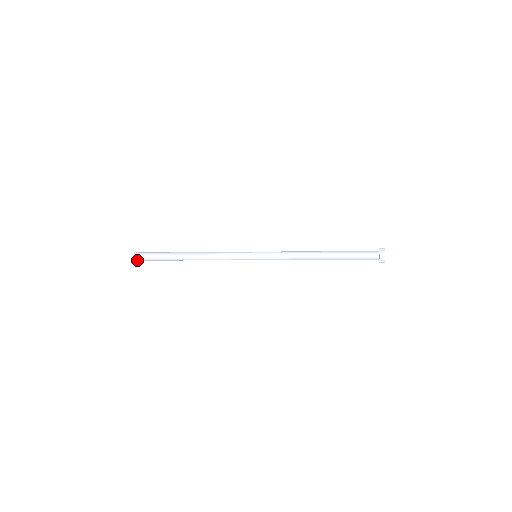
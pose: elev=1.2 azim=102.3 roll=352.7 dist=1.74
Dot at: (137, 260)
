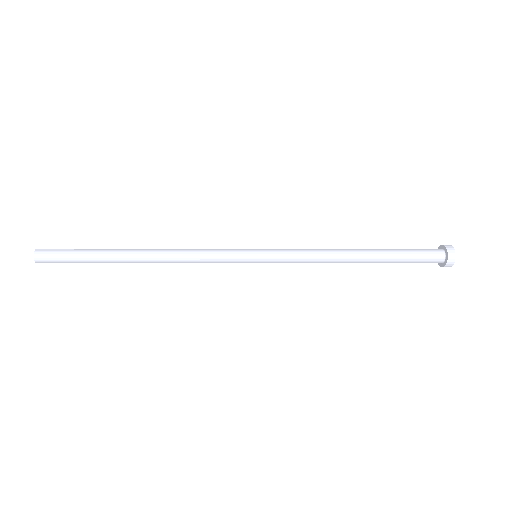
Dot at: (38, 262)
